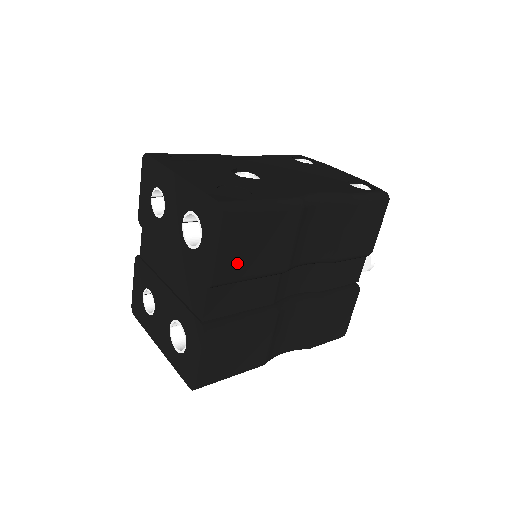
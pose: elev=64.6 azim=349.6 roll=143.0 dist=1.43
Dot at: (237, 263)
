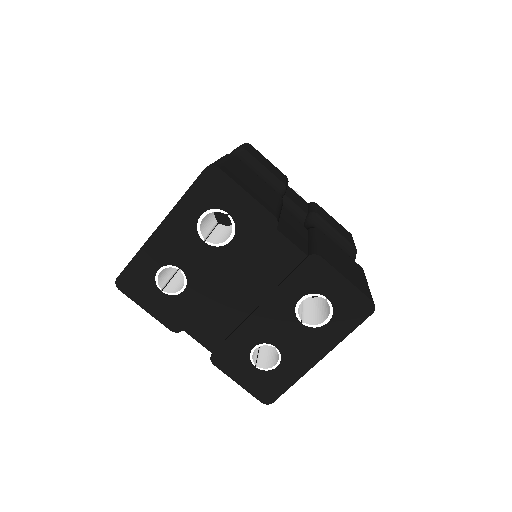
Dot at: (263, 199)
